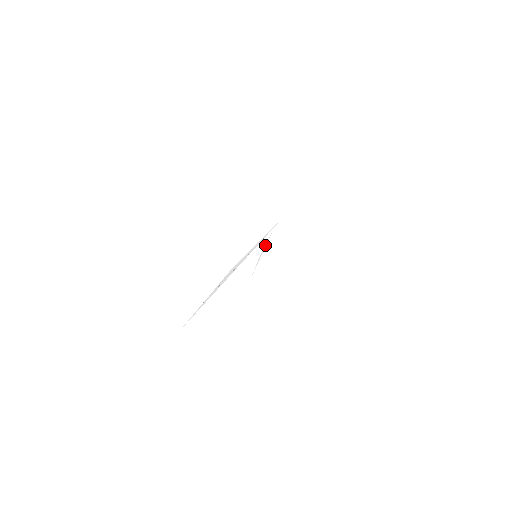
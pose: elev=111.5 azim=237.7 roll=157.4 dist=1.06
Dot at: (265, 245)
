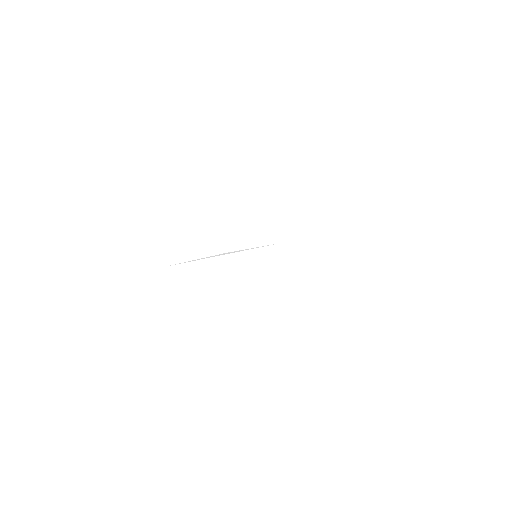
Dot at: occluded
